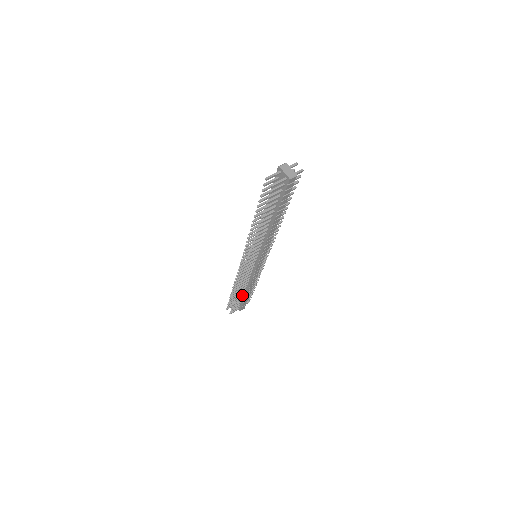
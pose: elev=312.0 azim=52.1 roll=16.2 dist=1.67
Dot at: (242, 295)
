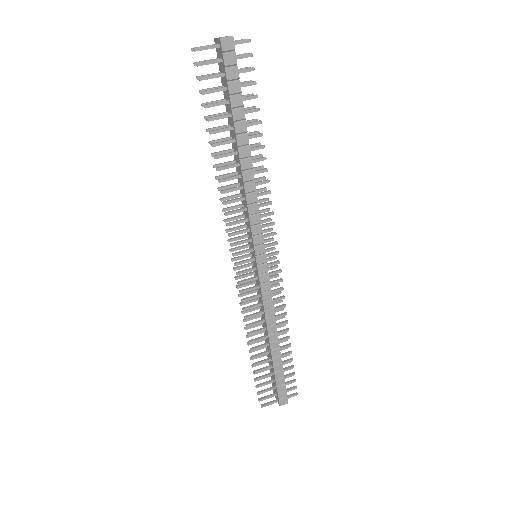
Dot at: (267, 359)
